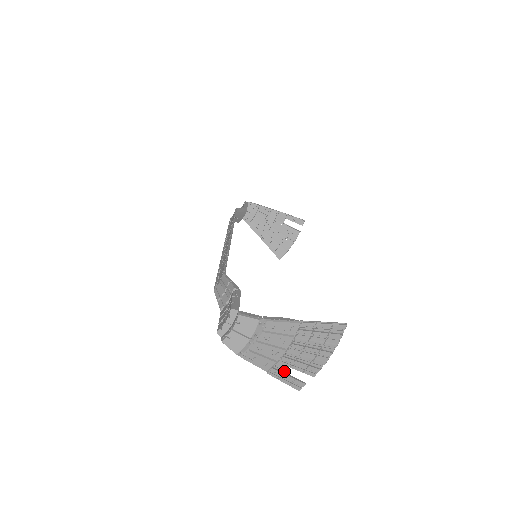
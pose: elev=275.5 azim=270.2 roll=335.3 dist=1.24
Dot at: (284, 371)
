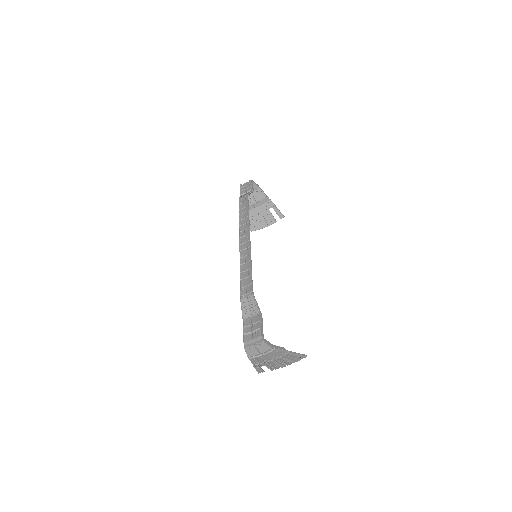
Dot at: (261, 366)
